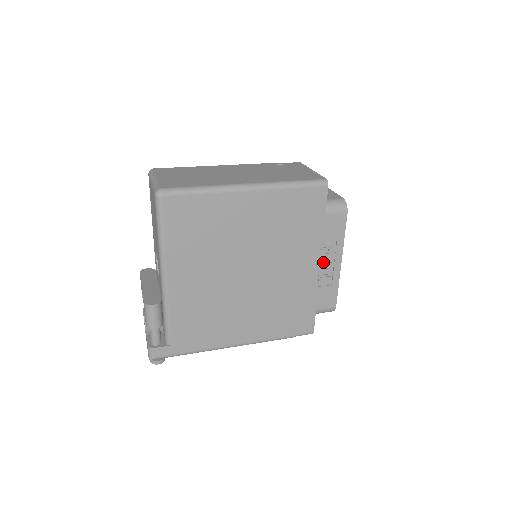
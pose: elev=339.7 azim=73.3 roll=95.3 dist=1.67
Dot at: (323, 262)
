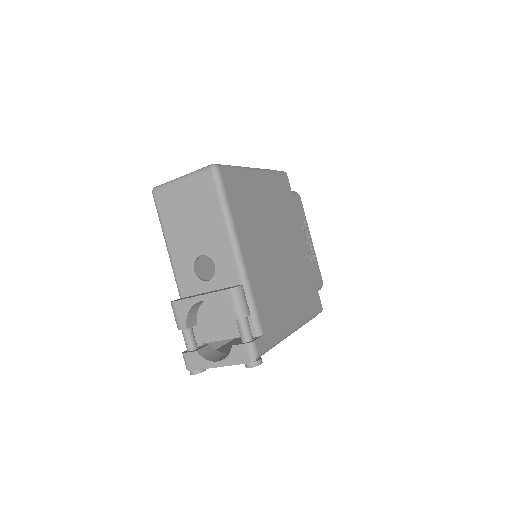
Dot at: (304, 240)
